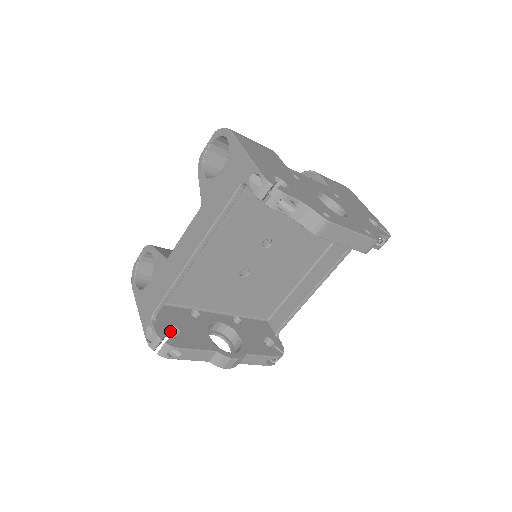
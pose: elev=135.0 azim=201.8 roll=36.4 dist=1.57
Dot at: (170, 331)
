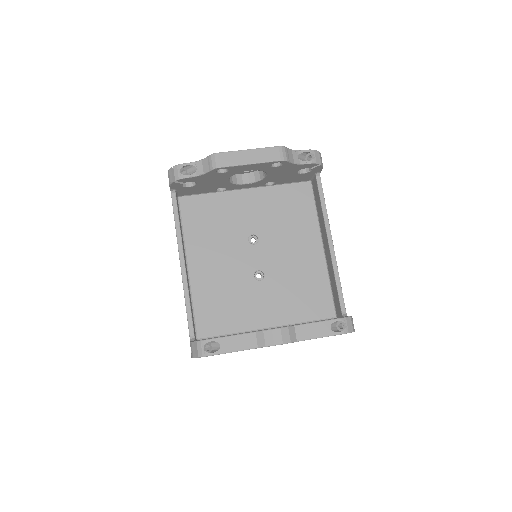
Dot at: occluded
